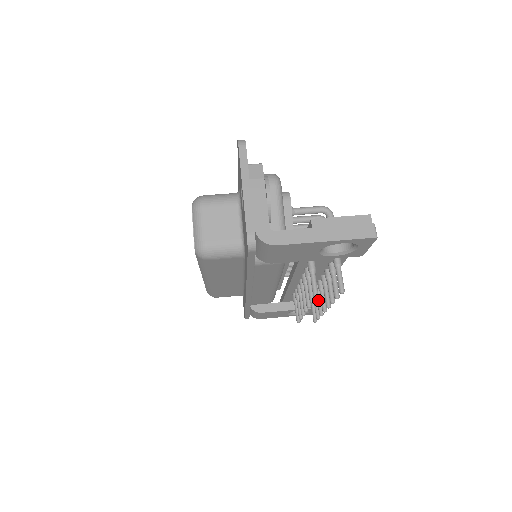
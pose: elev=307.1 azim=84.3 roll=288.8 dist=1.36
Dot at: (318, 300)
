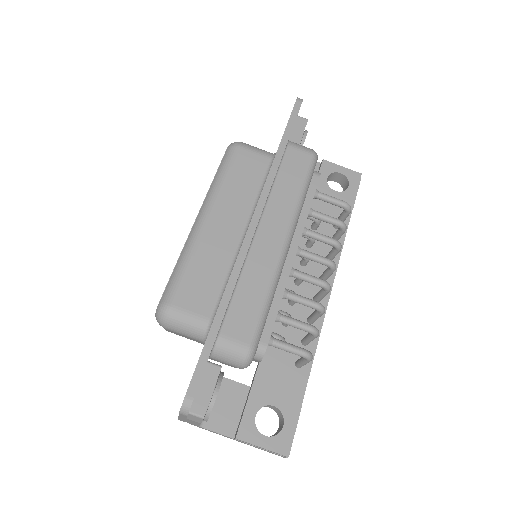
Dot at: occluded
